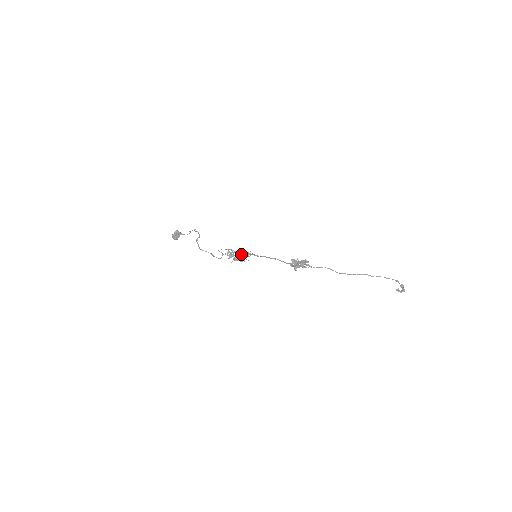
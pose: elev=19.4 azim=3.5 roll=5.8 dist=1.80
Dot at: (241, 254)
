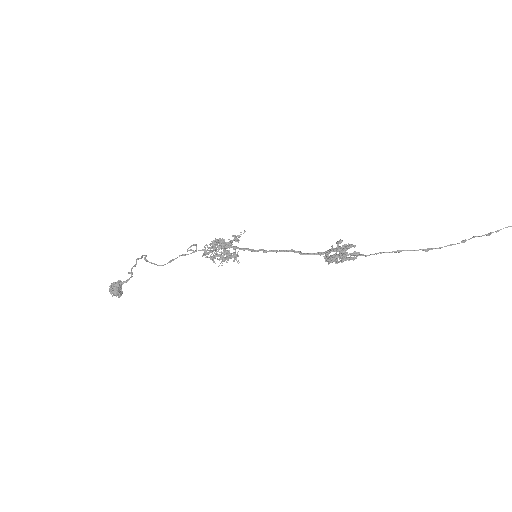
Dot at: occluded
